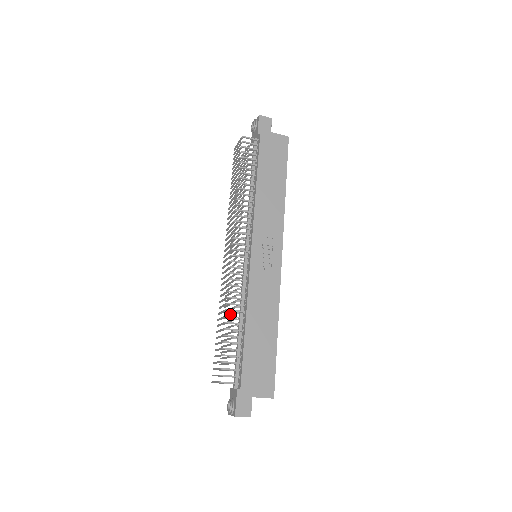
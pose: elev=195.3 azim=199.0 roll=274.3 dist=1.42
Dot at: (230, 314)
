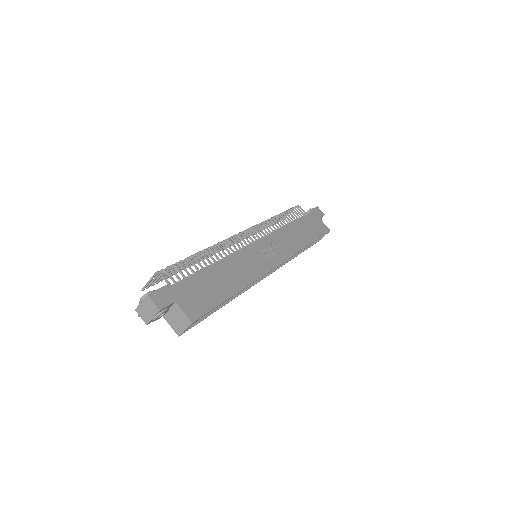
Dot at: occluded
